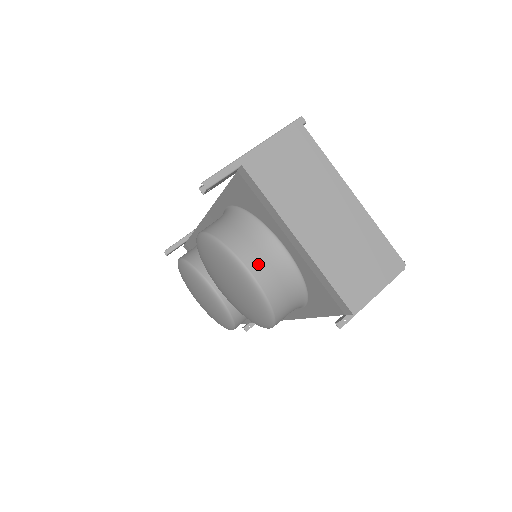
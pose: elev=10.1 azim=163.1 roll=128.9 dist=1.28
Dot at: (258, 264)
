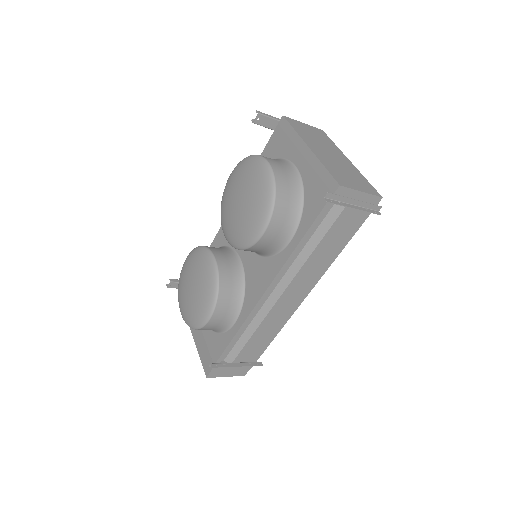
Dot at: (275, 163)
